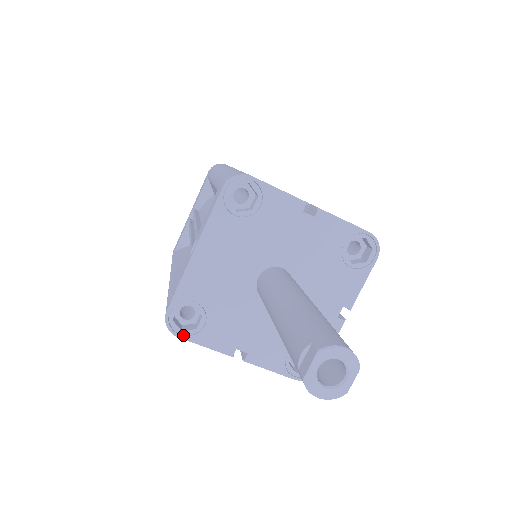
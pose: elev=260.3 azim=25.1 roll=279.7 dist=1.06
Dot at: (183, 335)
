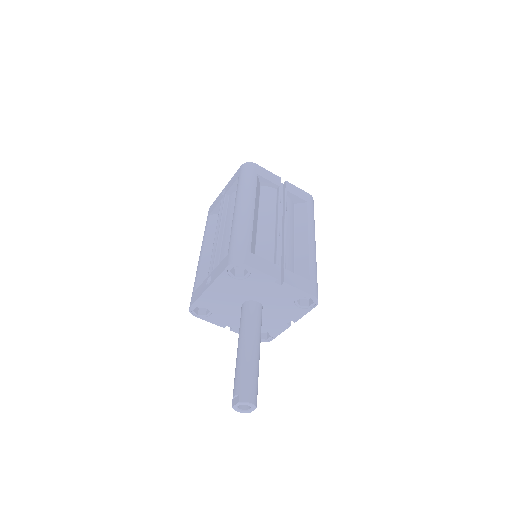
Dot at: (198, 316)
